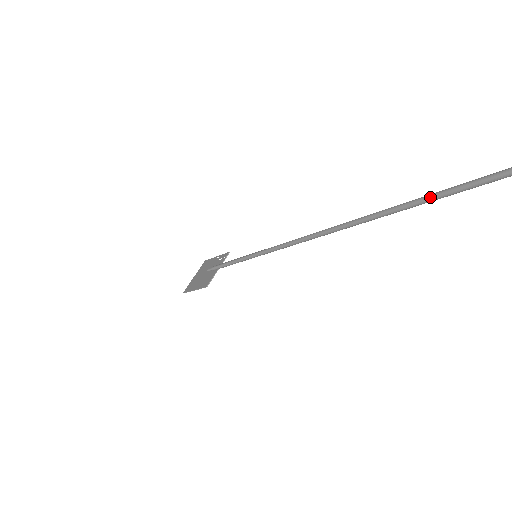
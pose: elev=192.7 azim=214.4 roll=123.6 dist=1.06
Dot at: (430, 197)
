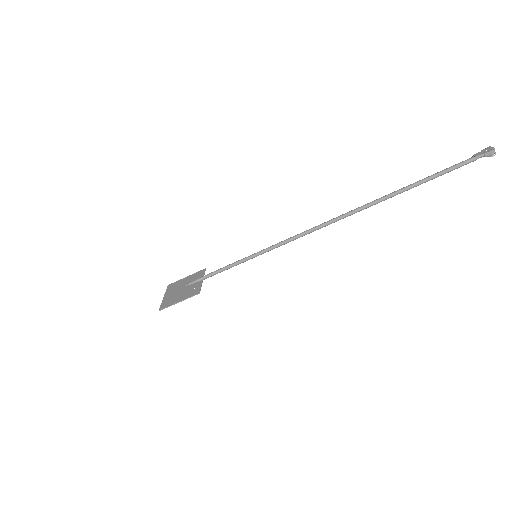
Dot at: (420, 182)
